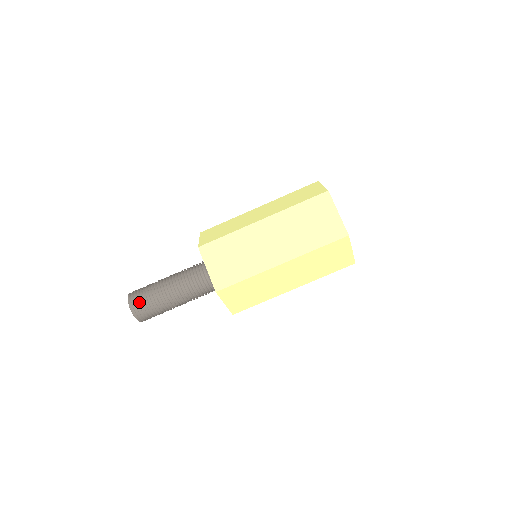
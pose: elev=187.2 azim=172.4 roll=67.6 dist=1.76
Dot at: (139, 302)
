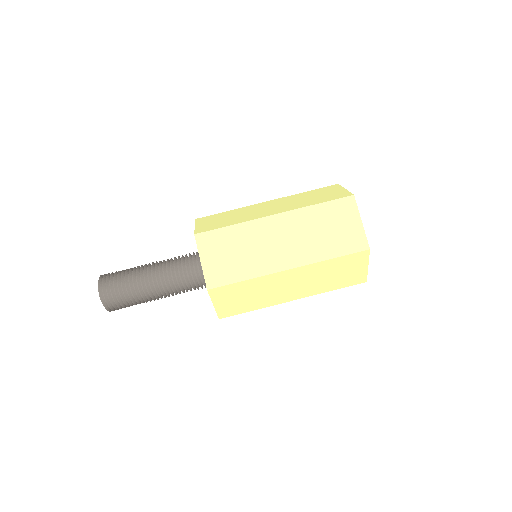
Dot at: (111, 288)
